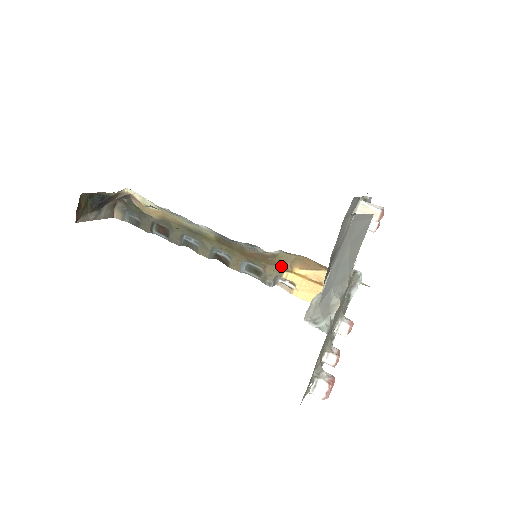
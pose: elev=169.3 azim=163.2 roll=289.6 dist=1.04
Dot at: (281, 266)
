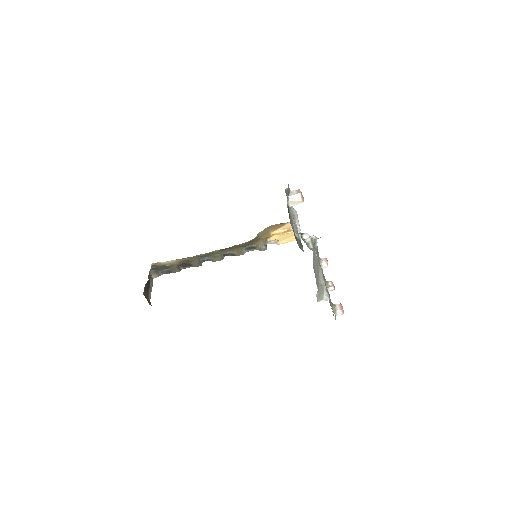
Dot at: (264, 238)
